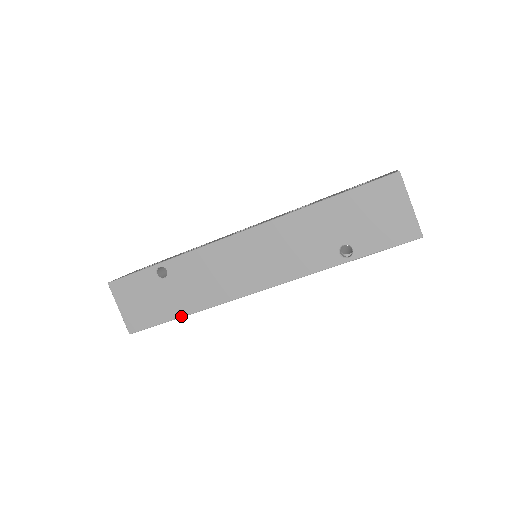
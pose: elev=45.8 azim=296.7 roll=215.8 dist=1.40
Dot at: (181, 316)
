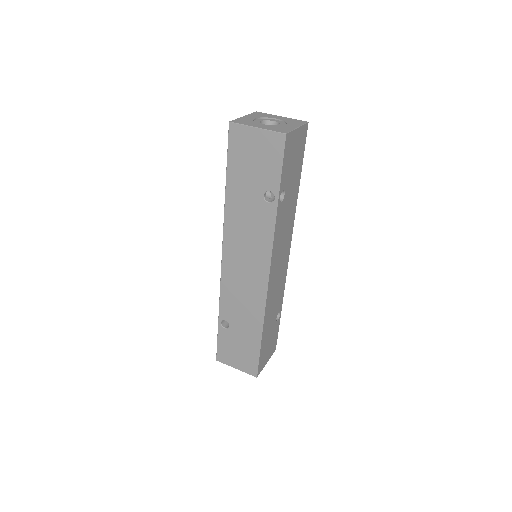
Dot at: (260, 337)
